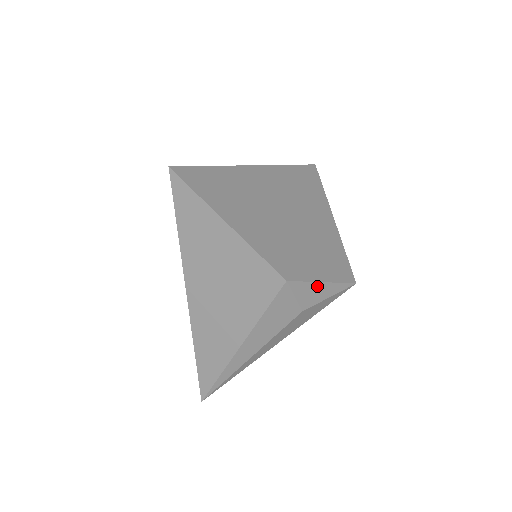
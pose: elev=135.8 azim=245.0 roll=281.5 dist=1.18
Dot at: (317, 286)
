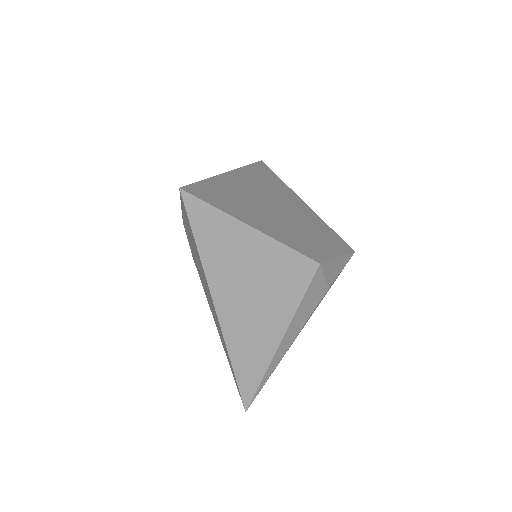
Dot at: (336, 262)
